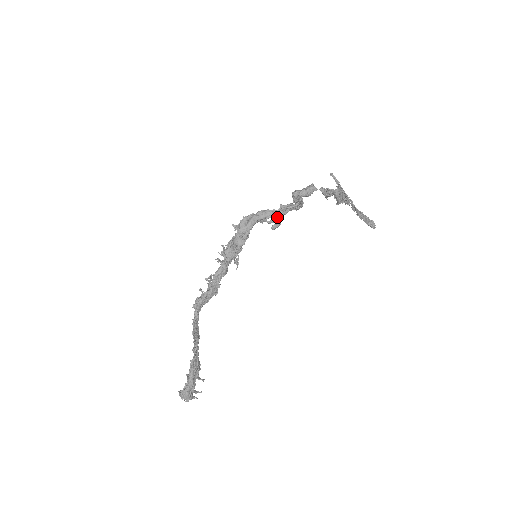
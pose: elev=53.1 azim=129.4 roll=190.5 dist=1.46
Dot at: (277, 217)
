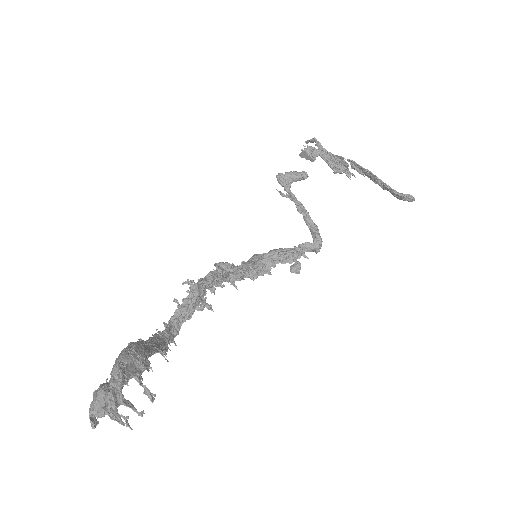
Dot at: (290, 250)
